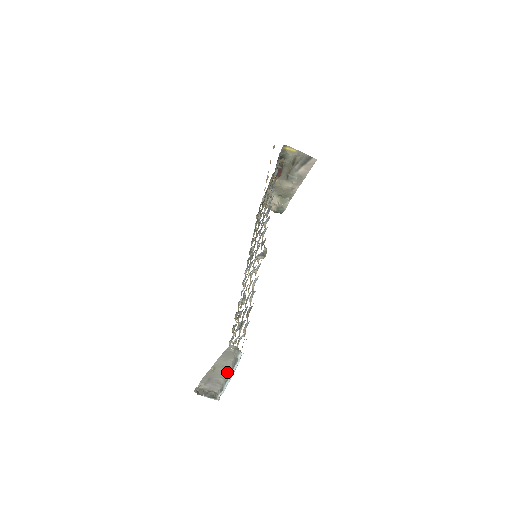
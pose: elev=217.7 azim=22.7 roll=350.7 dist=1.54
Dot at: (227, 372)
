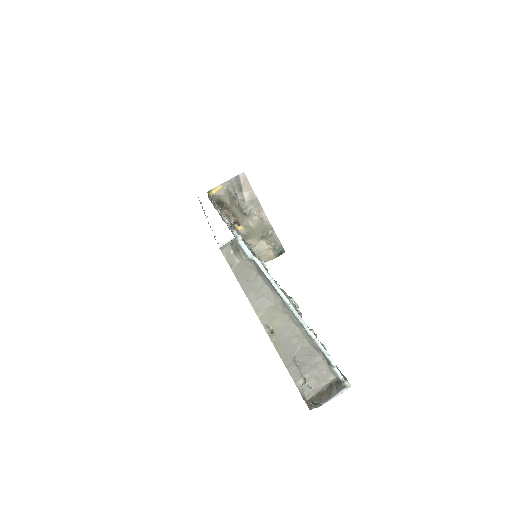
Dot at: (287, 314)
